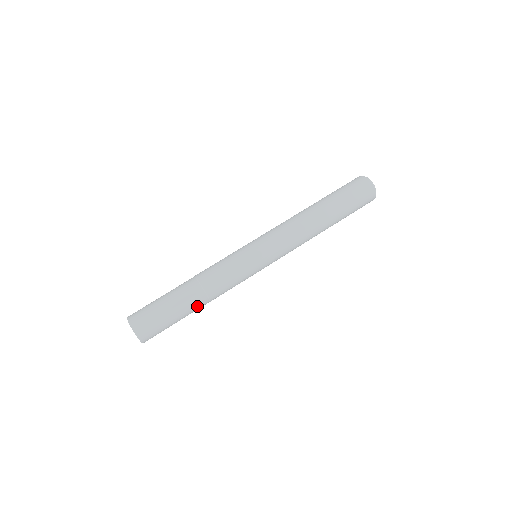
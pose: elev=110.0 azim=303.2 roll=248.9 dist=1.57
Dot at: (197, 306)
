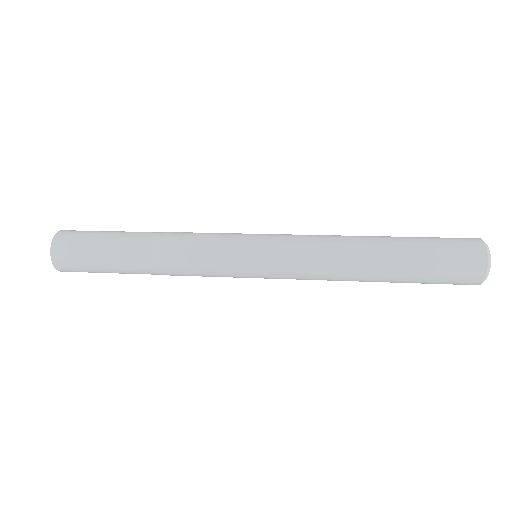
Dot at: (139, 265)
